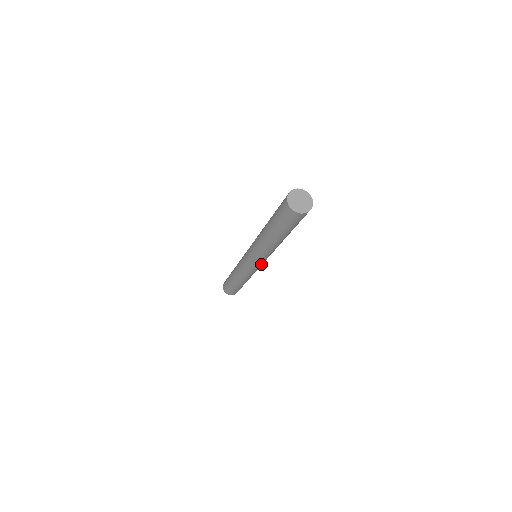
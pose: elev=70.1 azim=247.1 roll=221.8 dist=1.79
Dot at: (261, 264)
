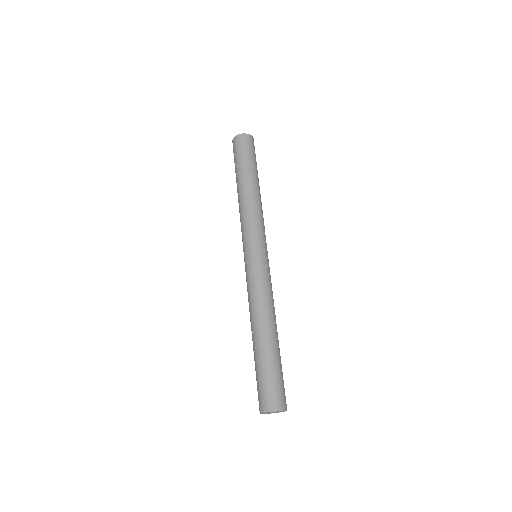
Dot at: occluded
